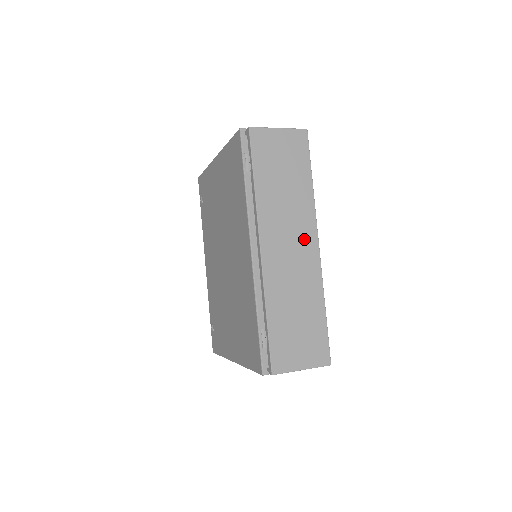
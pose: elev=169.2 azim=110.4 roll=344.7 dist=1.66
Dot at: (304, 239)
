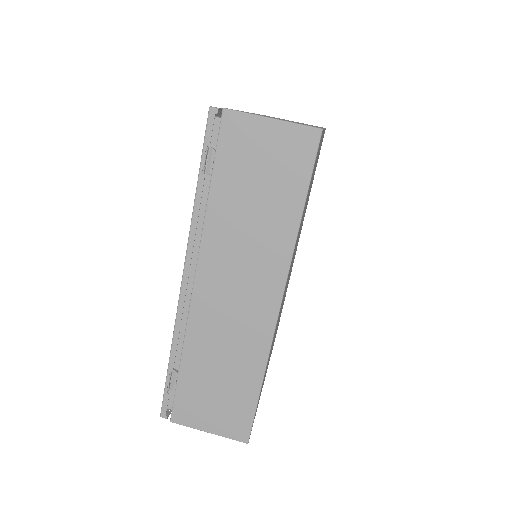
Dot at: (260, 290)
